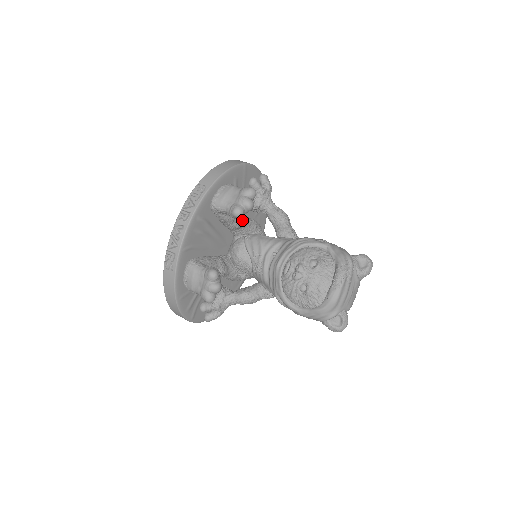
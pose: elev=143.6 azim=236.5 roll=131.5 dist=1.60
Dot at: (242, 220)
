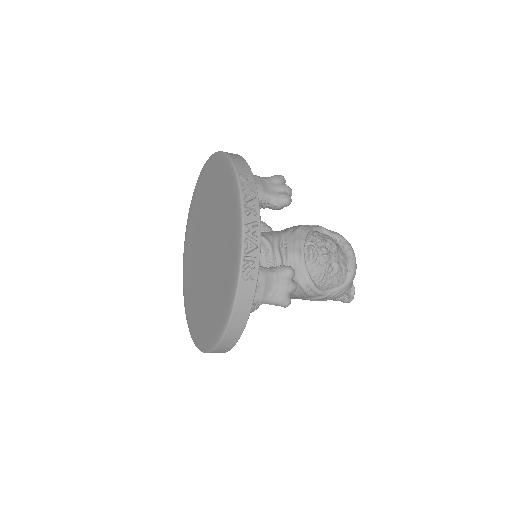
Dot at: occluded
